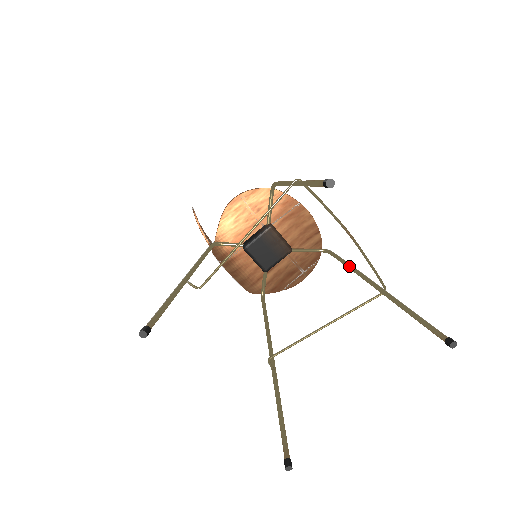
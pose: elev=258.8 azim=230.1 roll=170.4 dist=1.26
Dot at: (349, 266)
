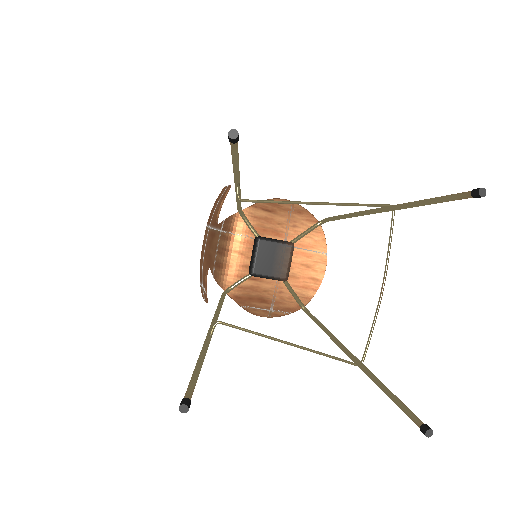
Dot at: (328, 330)
